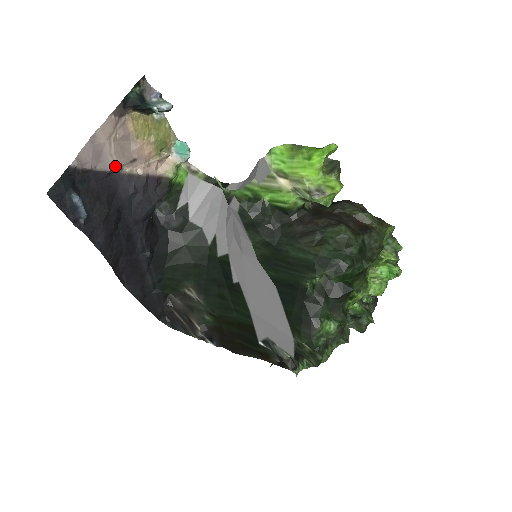
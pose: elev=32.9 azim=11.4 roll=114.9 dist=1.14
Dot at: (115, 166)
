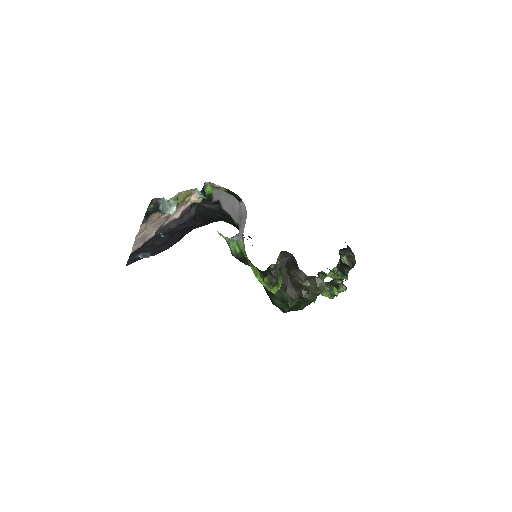
Dot at: (157, 230)
